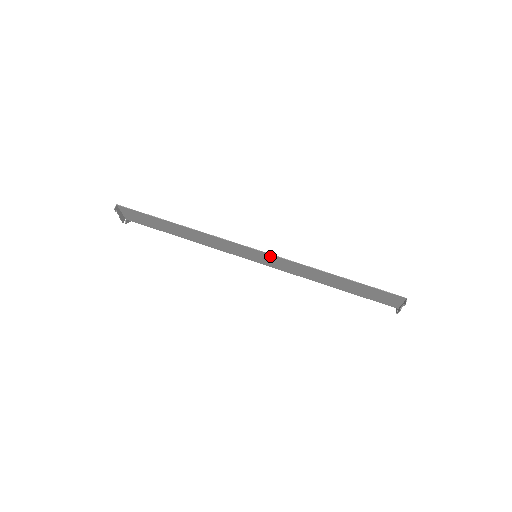
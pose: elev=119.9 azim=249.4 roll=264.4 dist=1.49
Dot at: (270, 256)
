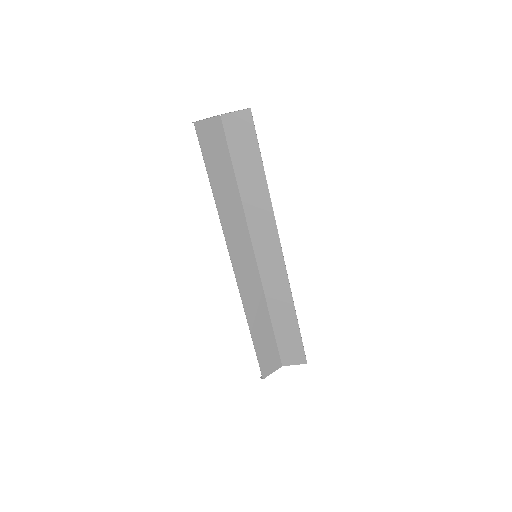
Dot at: (240, 278)
